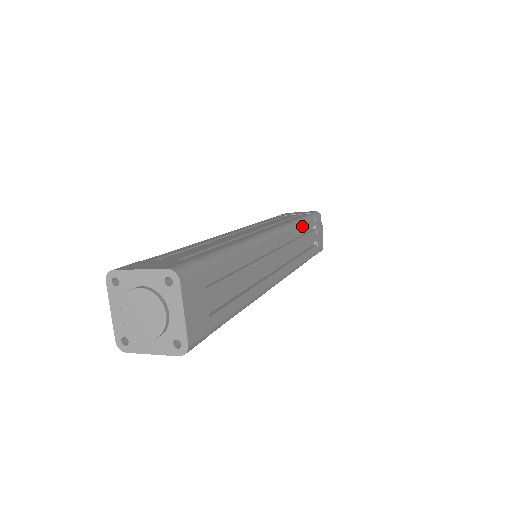
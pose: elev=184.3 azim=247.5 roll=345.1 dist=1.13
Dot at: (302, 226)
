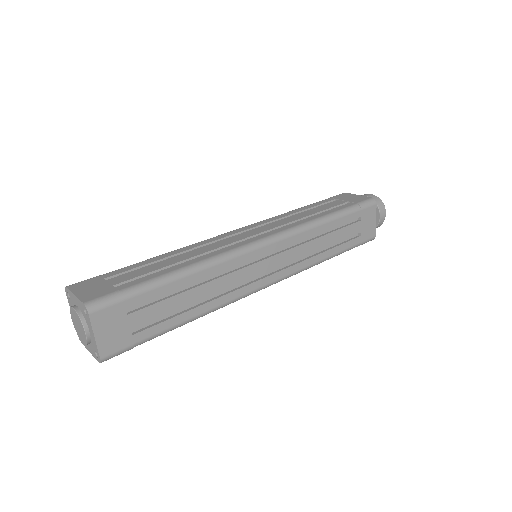
Dot at: (326, 225)
